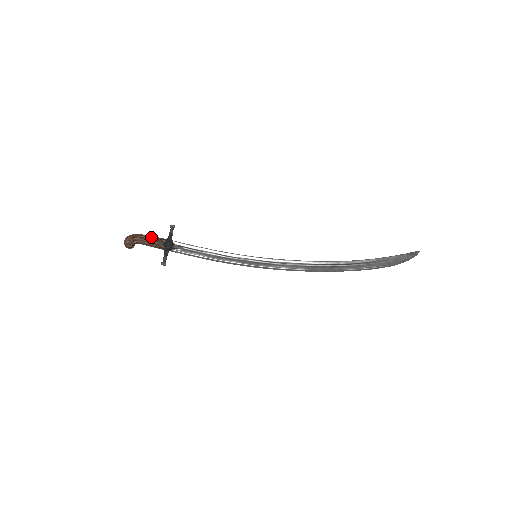
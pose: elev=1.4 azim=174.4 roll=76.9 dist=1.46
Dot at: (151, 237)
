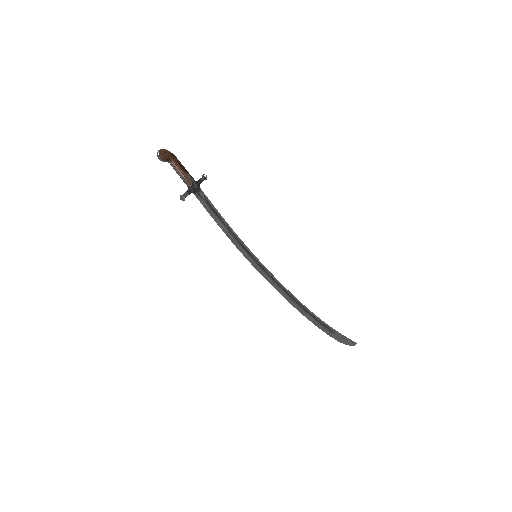
Dot at: occluded
